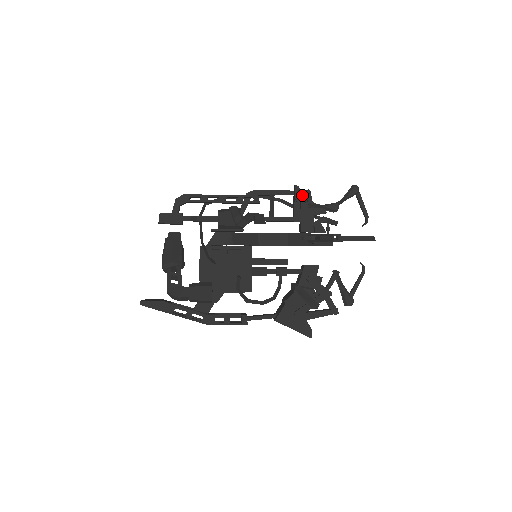
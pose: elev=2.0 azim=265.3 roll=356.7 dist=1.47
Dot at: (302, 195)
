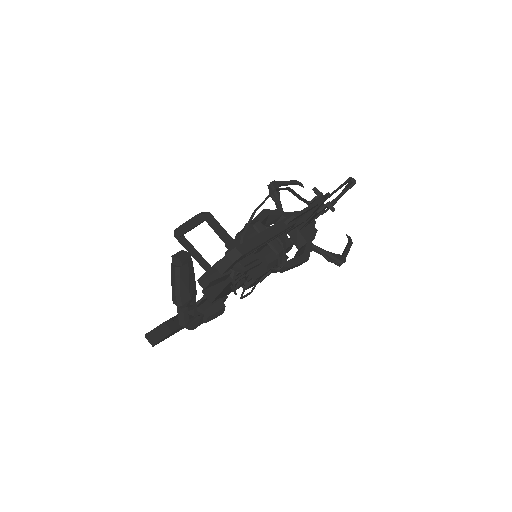
Dot at: occluded
